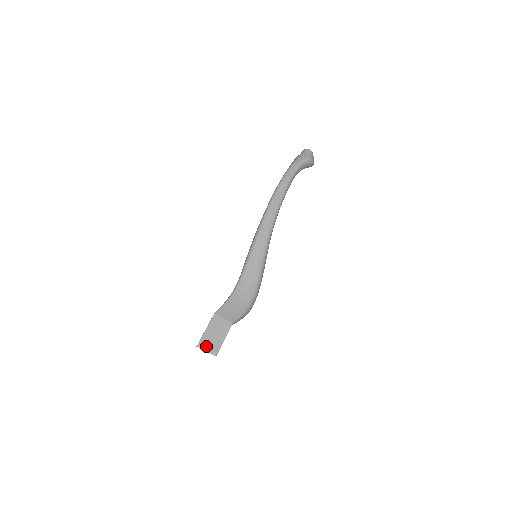
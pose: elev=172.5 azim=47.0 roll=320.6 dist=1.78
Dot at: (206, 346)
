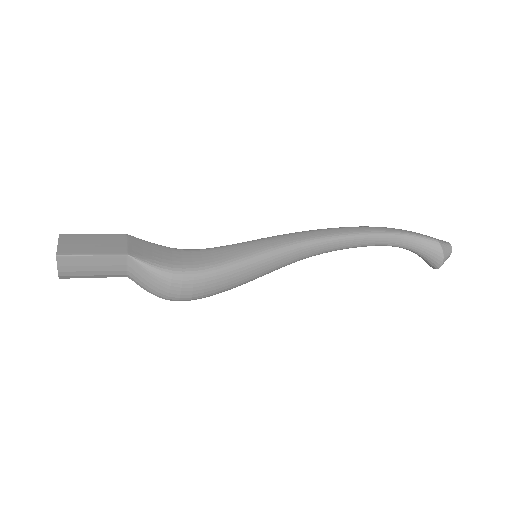
Dot at: (67, 241)
